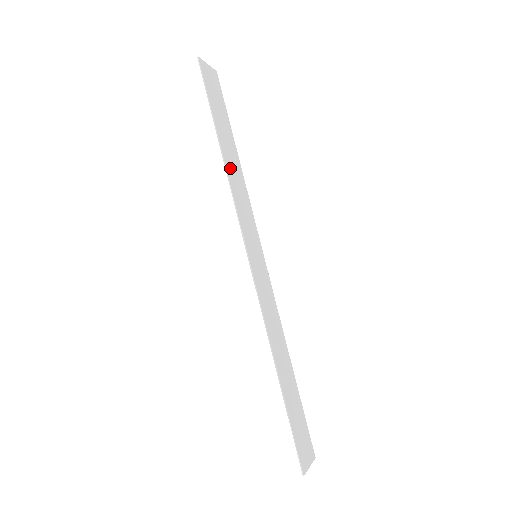
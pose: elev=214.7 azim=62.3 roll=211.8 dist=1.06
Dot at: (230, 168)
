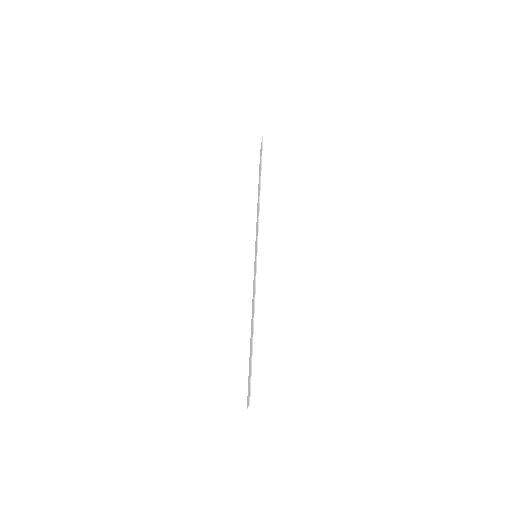
Dot at: occluded
